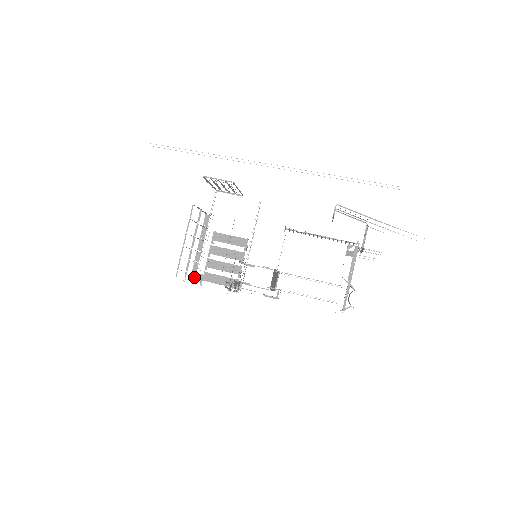
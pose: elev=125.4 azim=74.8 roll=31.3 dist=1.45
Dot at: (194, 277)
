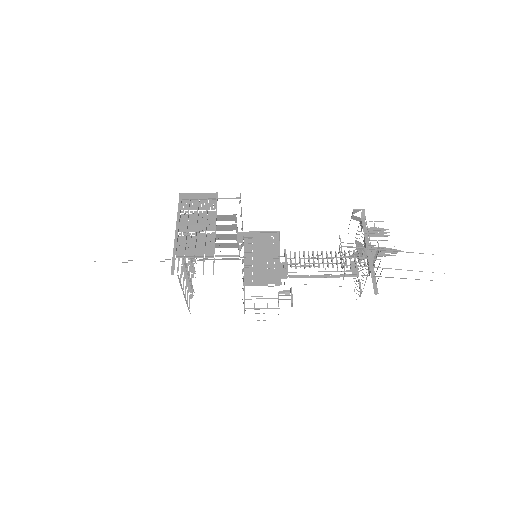
Dot at: (195, 262)
